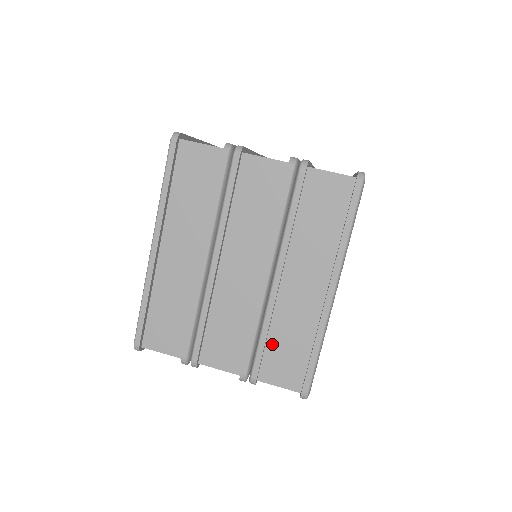
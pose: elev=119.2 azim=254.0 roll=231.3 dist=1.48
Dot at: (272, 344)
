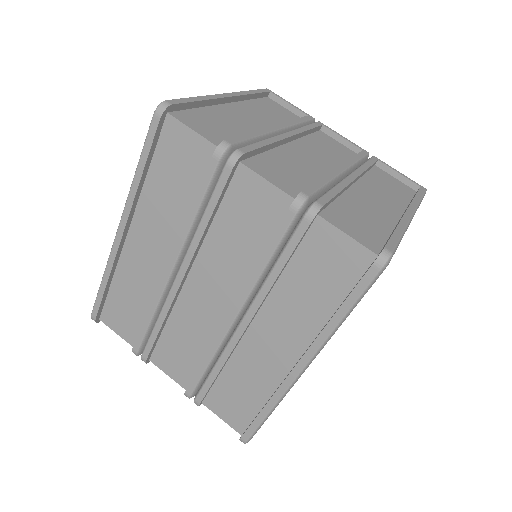
Dot at: (224, 380)
